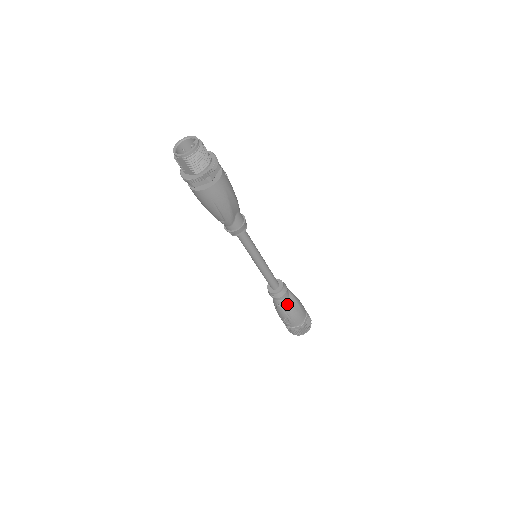
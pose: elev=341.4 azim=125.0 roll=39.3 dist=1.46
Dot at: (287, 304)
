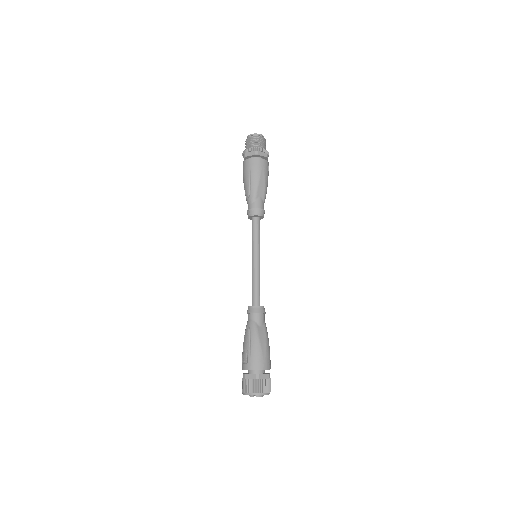
Dot at: (256, 329)
